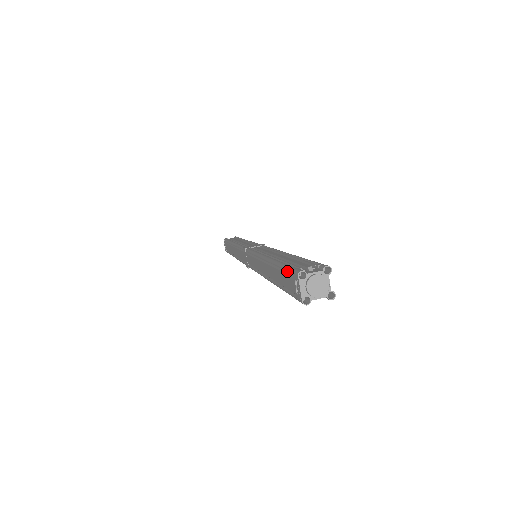
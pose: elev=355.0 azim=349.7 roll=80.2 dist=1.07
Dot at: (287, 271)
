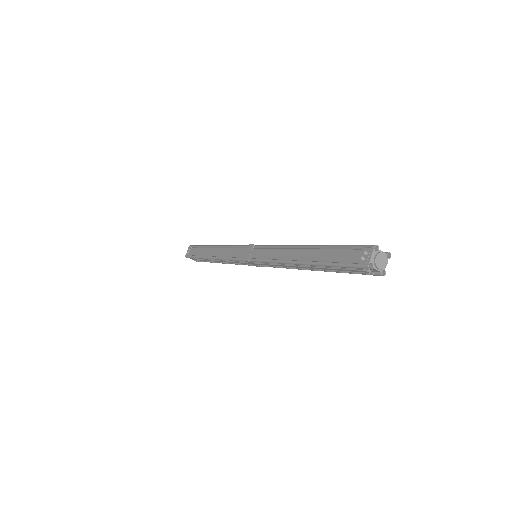
Dot at: (352, 247)
